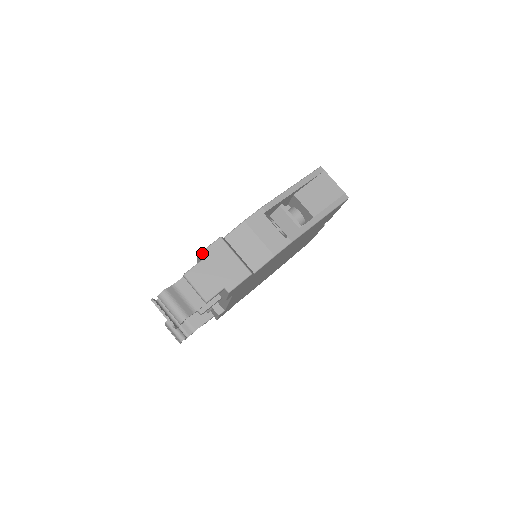
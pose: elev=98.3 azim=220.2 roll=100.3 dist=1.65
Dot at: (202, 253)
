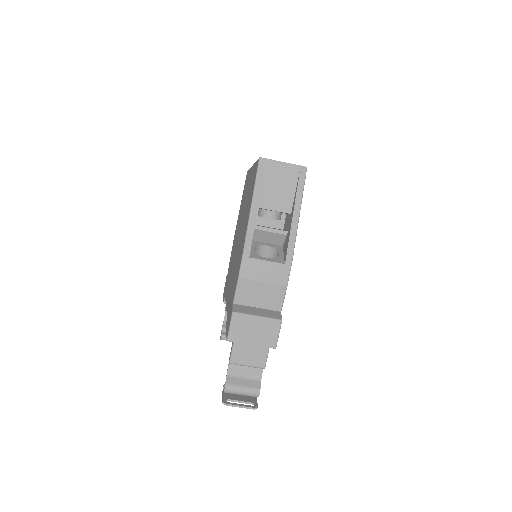
Dot at: (229, 337)
